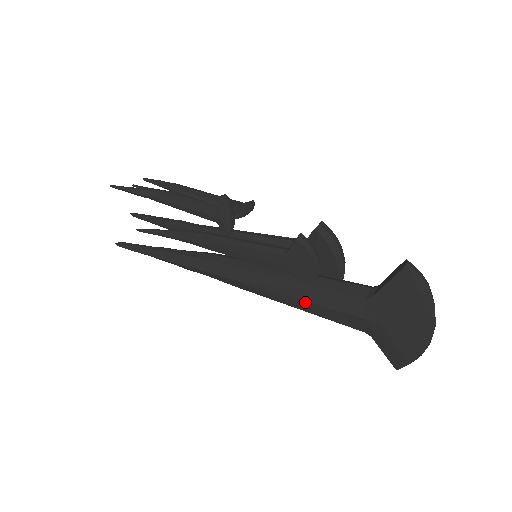
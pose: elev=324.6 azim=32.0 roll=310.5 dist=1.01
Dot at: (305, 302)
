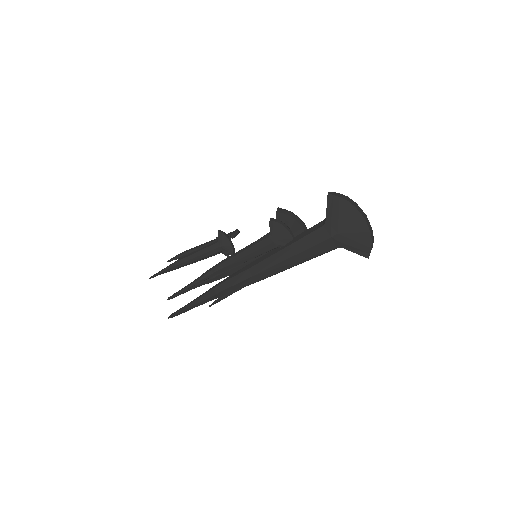
Dot at: (296, 255)
